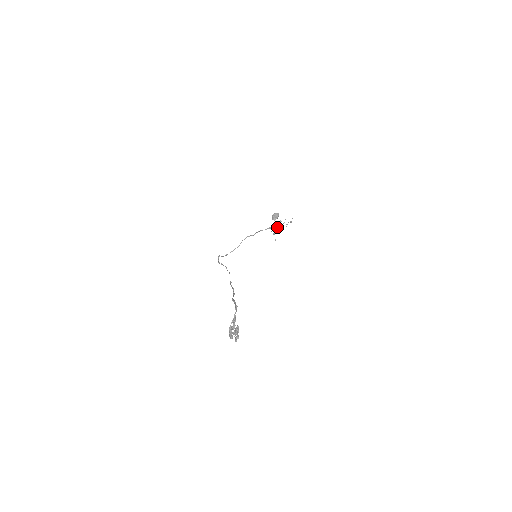
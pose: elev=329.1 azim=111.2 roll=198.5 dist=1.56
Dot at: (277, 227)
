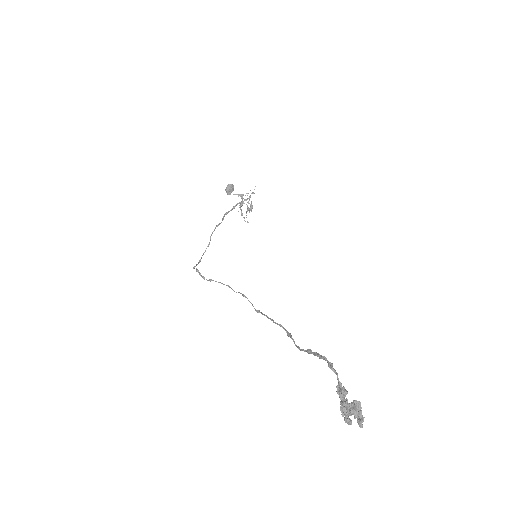
Dot at: occluded
